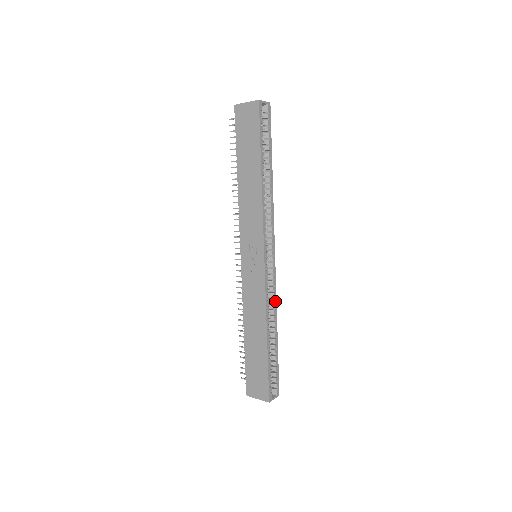
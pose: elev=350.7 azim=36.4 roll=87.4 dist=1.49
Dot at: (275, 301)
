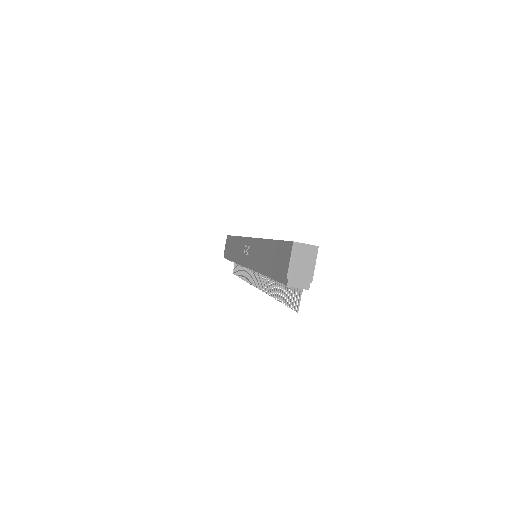
Dot at: occluded
